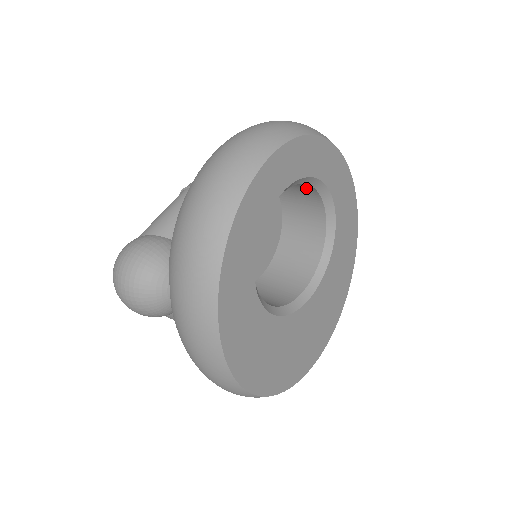
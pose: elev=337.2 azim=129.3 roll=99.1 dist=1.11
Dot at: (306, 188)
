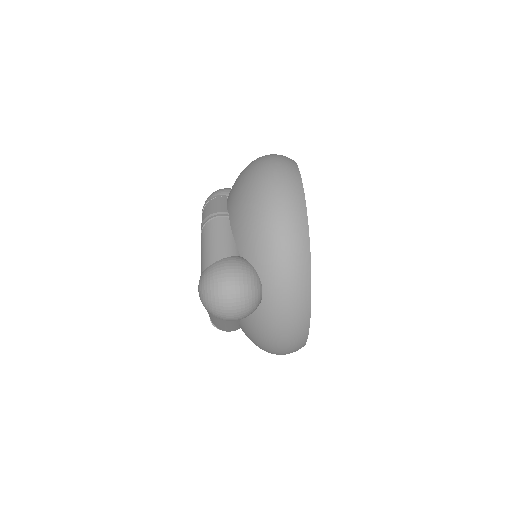
Dot at: occluded
